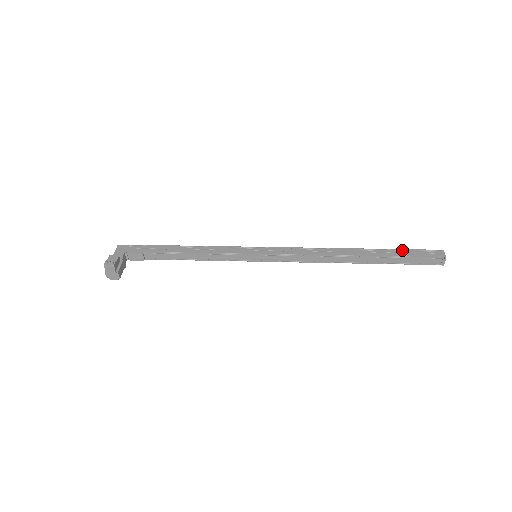
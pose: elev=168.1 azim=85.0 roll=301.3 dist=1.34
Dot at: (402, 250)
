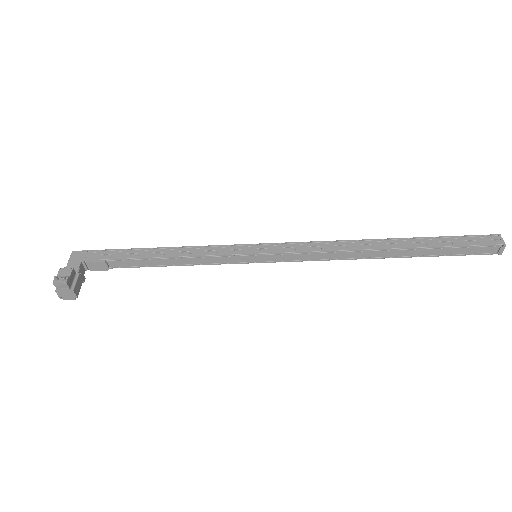
Dot at: (446, 237)
